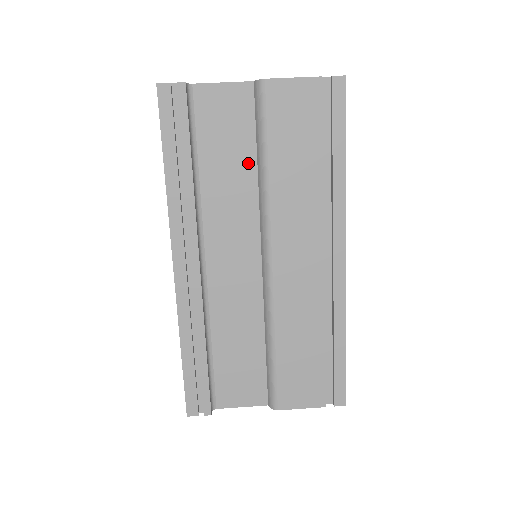
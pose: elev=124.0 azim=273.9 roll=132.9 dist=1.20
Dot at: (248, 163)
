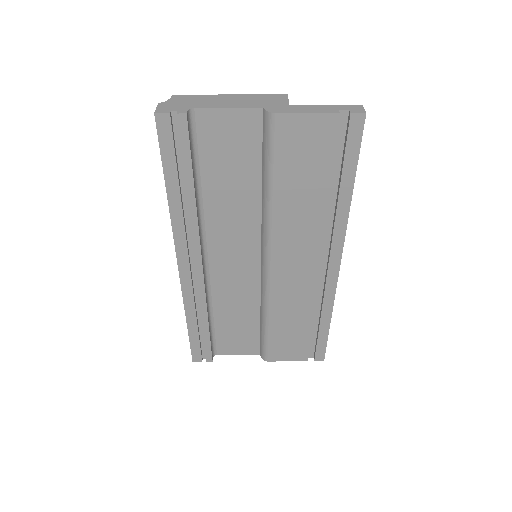
Dot at: (252, 185)
